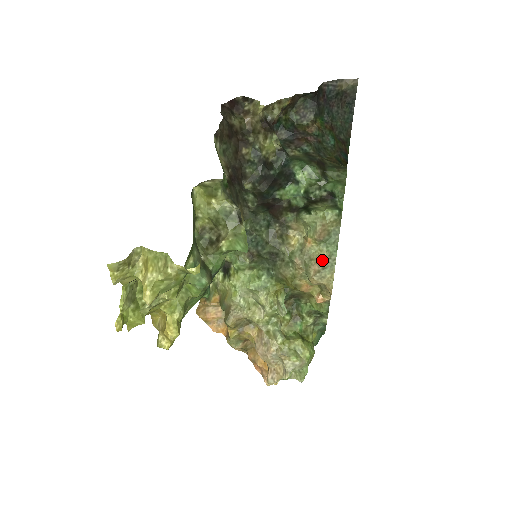
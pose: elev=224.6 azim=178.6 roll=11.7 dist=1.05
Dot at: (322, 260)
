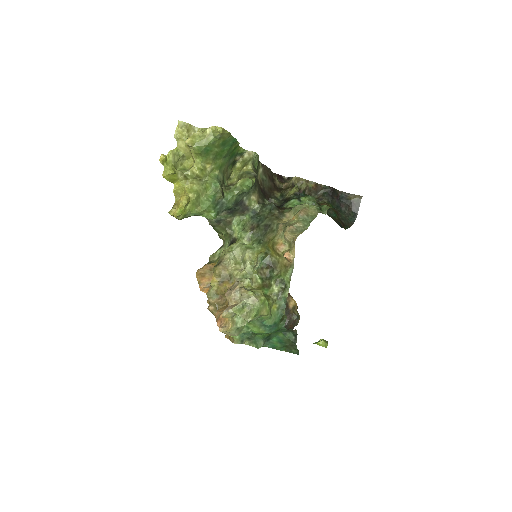
Dot at: (297, 226)
